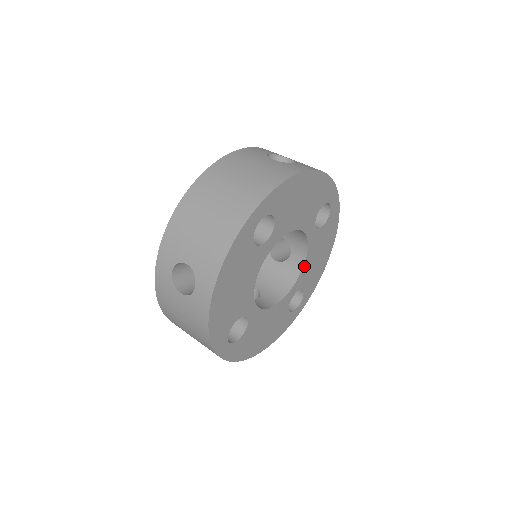
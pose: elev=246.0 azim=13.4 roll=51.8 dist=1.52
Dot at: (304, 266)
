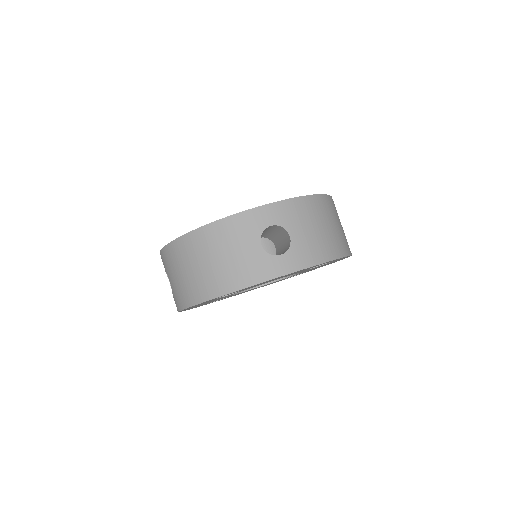
Dot at: occluded
